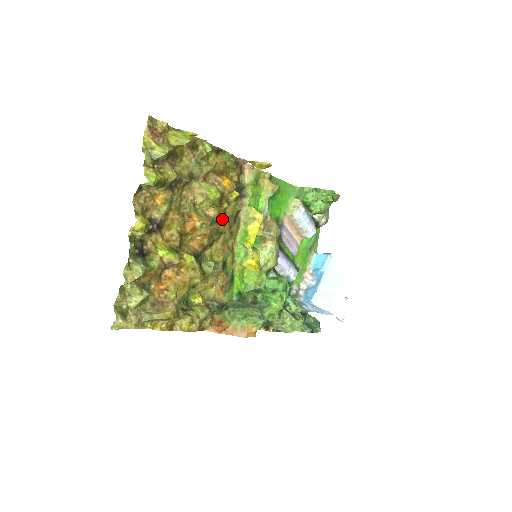
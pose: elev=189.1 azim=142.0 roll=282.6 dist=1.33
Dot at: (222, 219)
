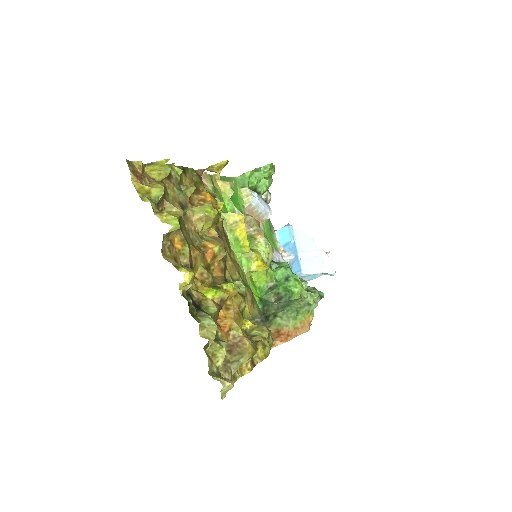
Dot at: (219, 236)
